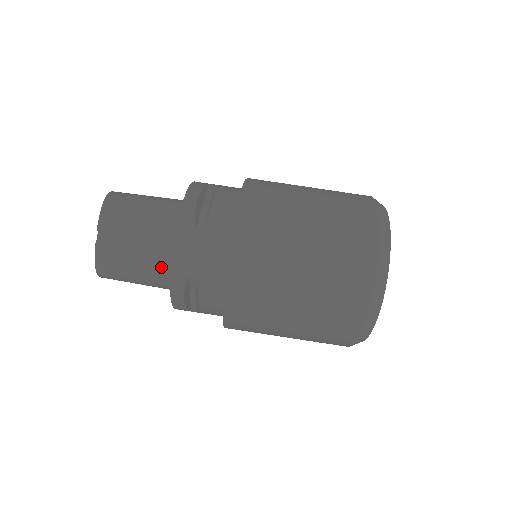
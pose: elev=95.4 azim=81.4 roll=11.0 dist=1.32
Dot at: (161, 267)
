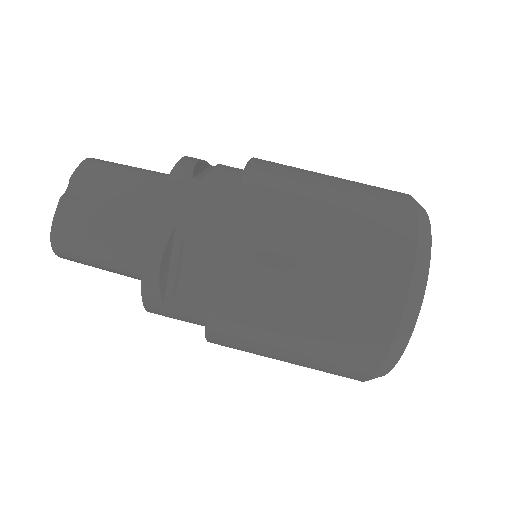
Dot at: (138, 231)
